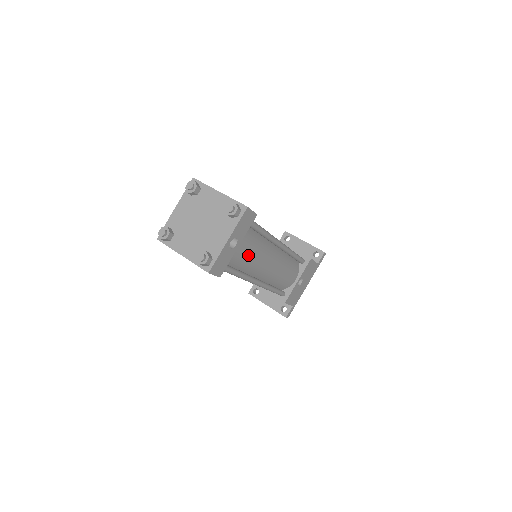
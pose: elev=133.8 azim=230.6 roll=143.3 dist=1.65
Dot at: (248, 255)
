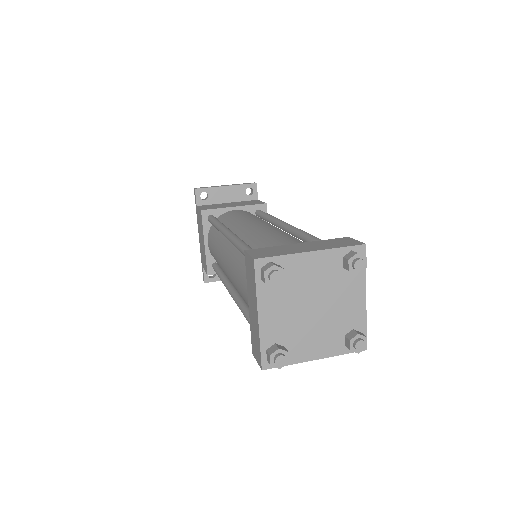
Dot at: occluded
